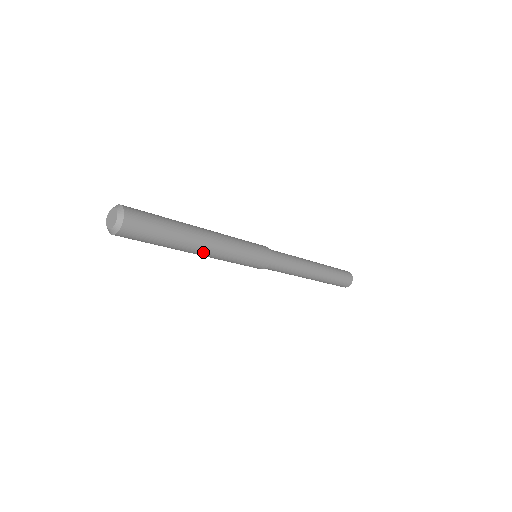
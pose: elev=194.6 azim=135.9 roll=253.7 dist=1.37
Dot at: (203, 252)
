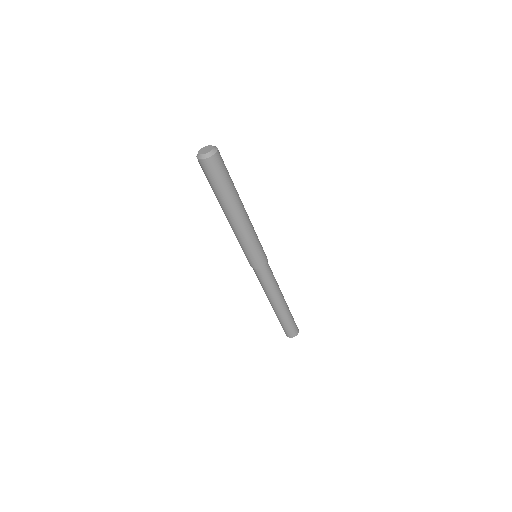
Dot at: (244, 212)
